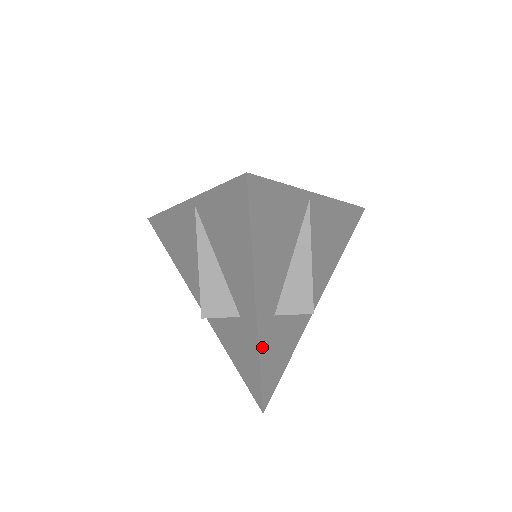
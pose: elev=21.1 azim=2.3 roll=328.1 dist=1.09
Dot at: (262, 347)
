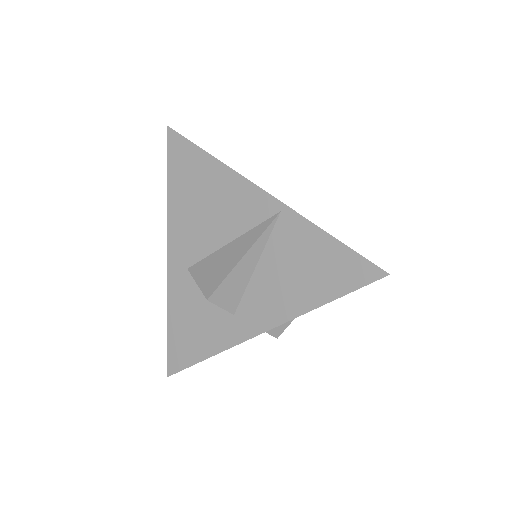
Dot at: (230, 346)
